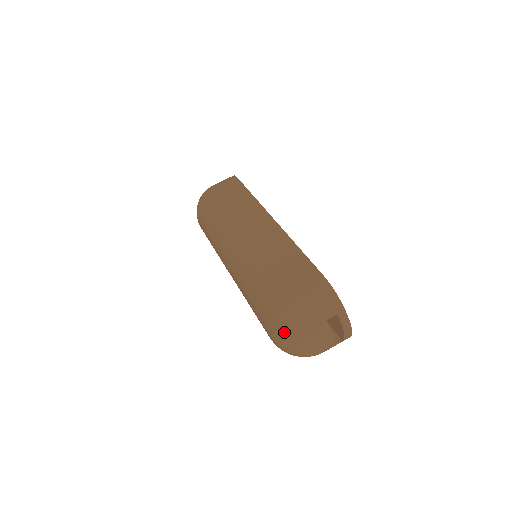
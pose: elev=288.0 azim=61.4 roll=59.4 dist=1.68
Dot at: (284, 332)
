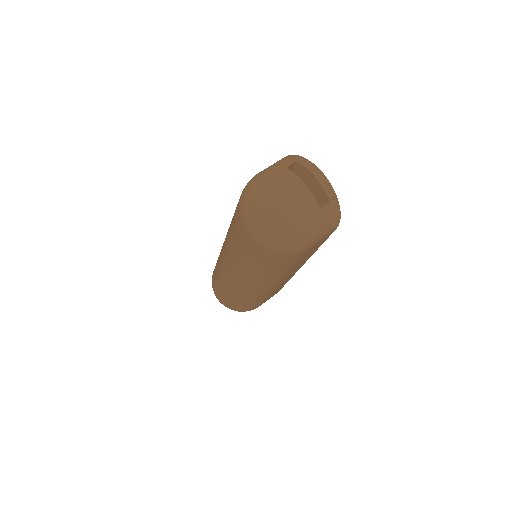
Dot at: (249, 200)
